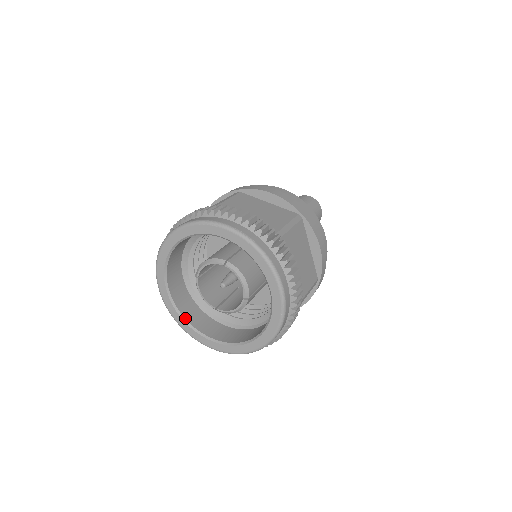
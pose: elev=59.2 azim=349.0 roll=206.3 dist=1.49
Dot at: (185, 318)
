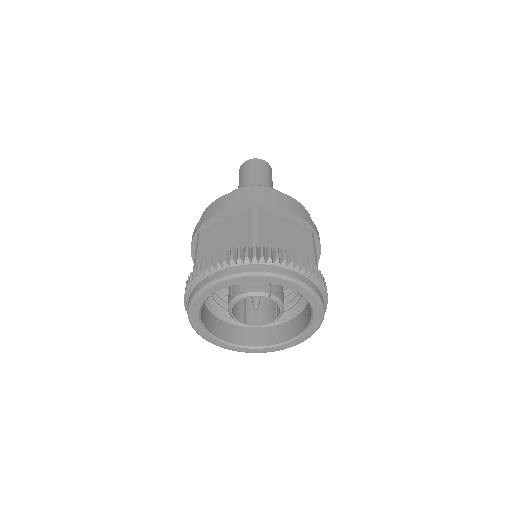
Dot at: (210, 332)
